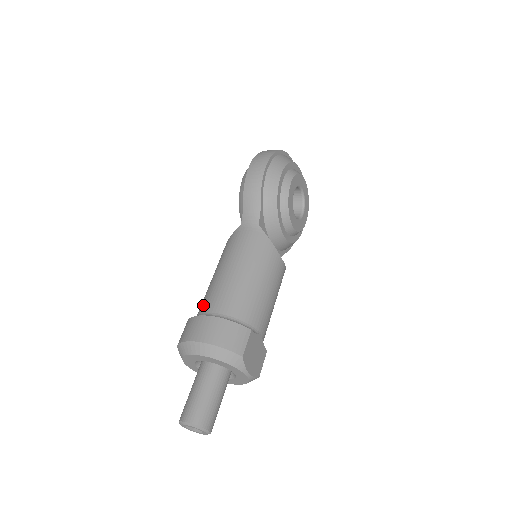
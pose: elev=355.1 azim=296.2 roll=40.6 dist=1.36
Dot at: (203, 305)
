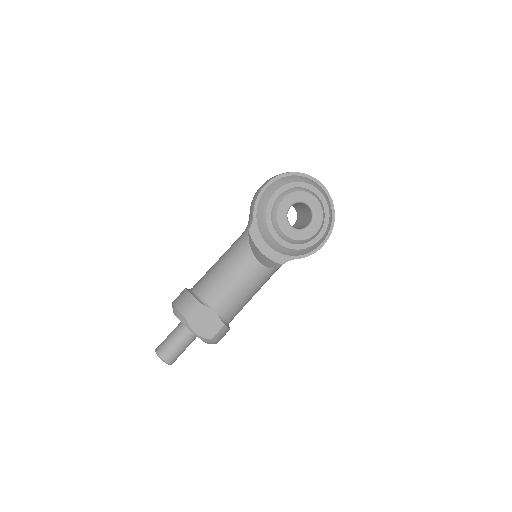
Dot at: occluded
